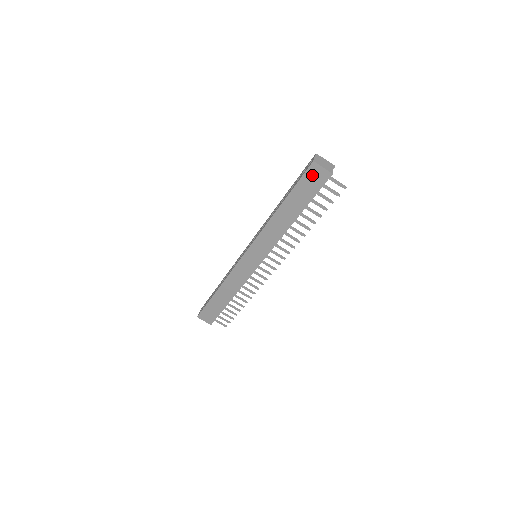
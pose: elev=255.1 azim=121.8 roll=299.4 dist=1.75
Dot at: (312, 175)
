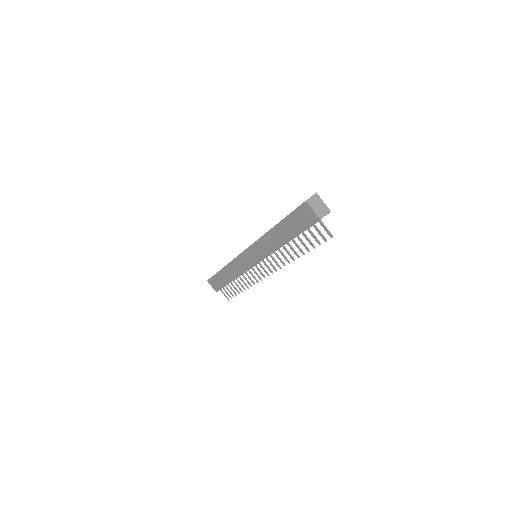
Dot at: (303, 212)
